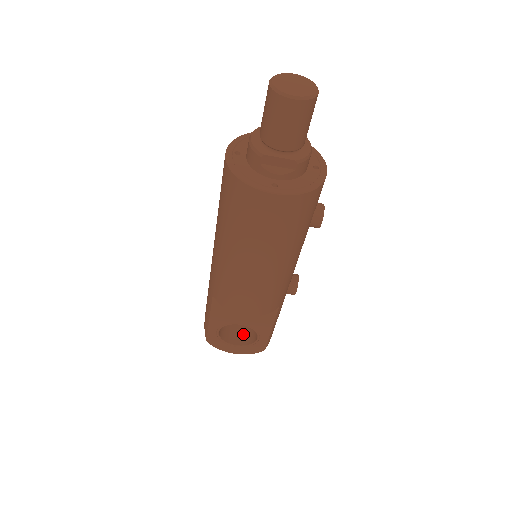
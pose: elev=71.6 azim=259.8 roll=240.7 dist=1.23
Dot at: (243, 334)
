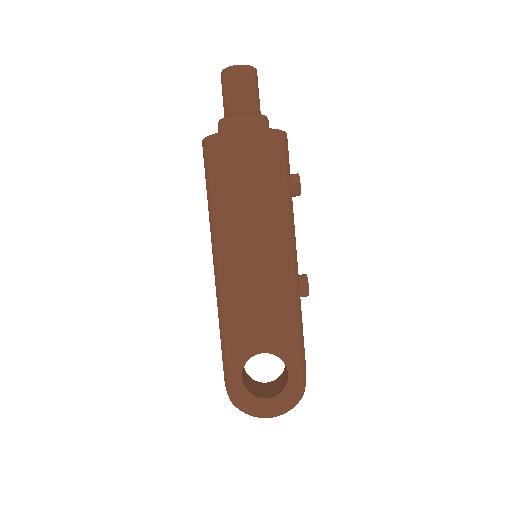
Dot at: (273, 390)
